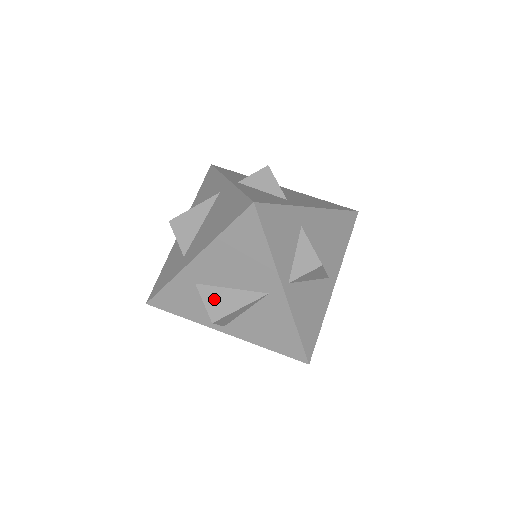
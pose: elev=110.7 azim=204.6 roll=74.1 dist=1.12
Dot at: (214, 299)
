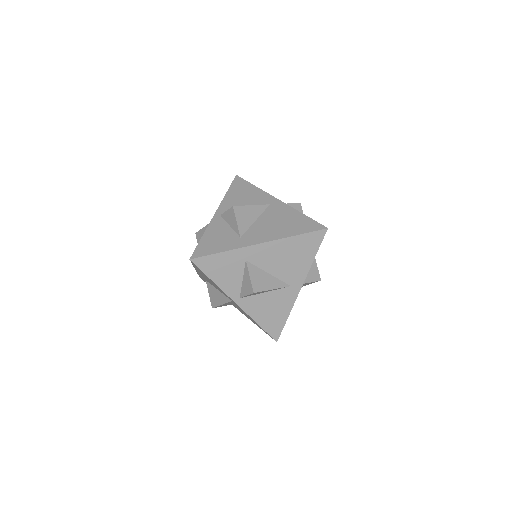
Dot at: (257, 276)
